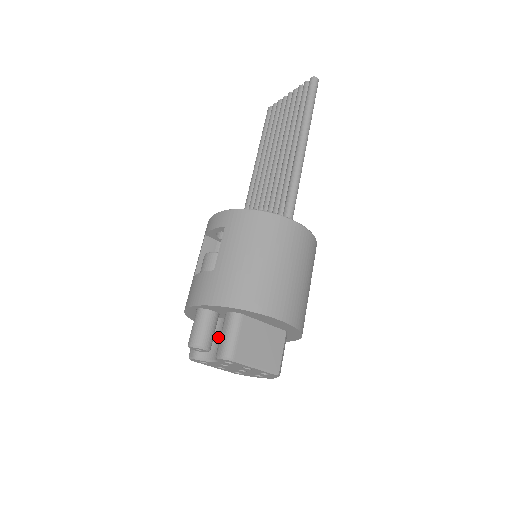
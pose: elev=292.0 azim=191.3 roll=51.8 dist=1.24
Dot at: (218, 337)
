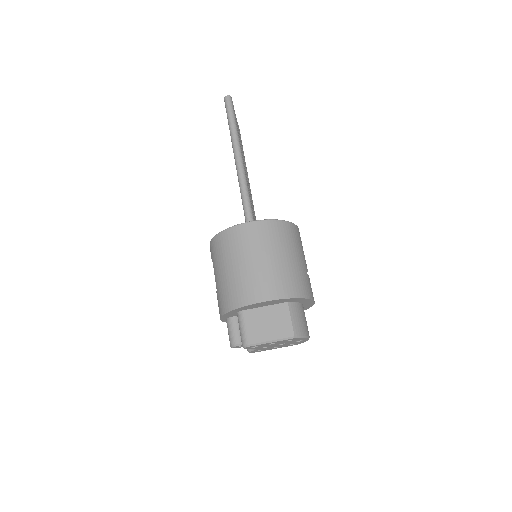
Dot at: occluded
